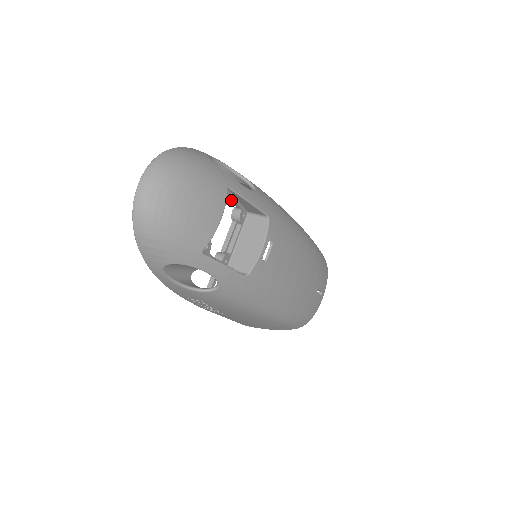
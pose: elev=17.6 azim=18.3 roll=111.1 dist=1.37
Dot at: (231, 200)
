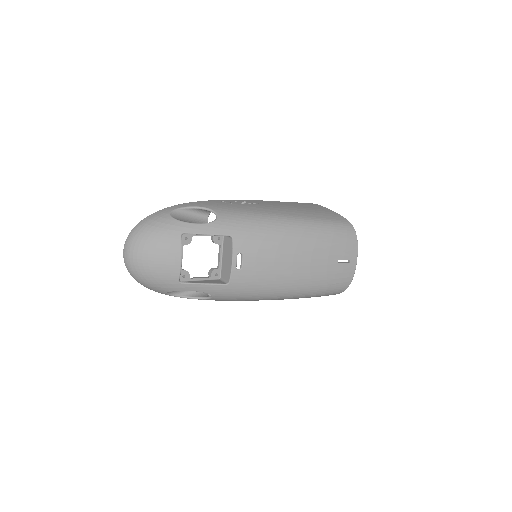
Dot at: (197, 235)
